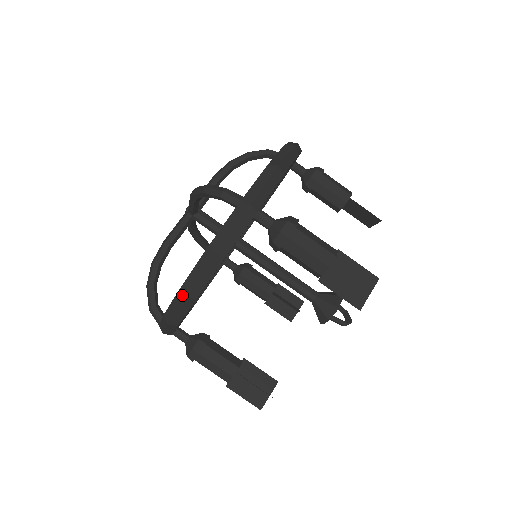
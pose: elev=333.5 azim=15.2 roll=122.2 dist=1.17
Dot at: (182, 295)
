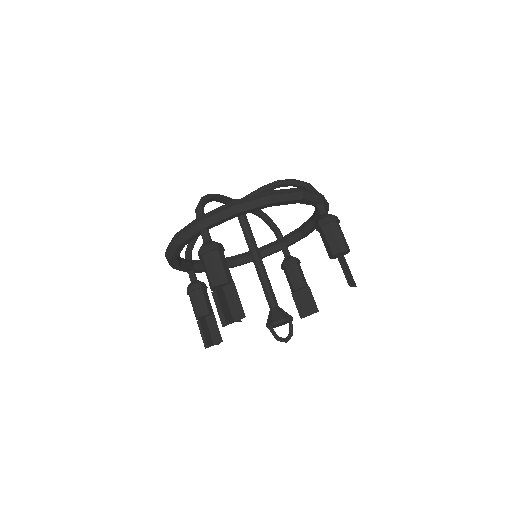
Dot at: occluded
